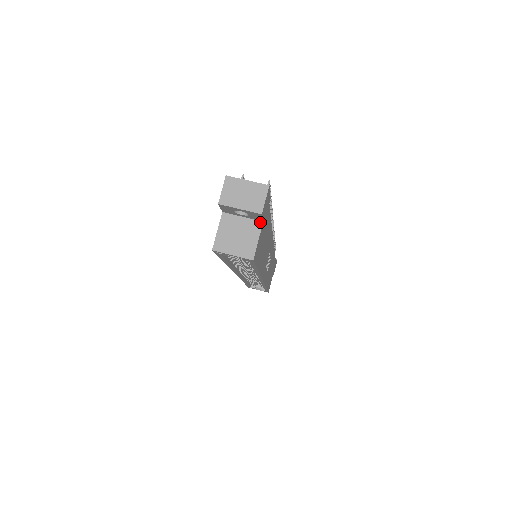
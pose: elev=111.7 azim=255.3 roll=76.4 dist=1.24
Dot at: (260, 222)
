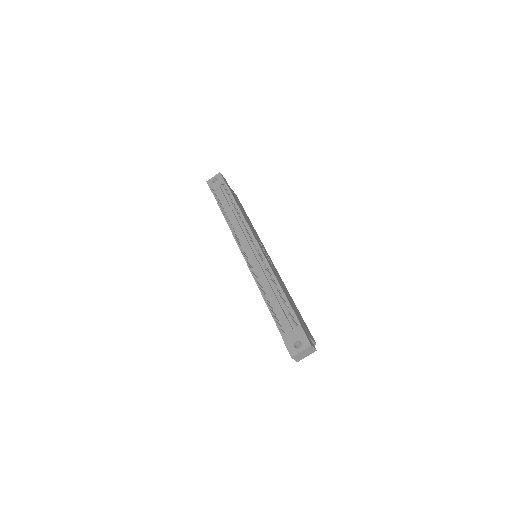
Dot at: occluded
